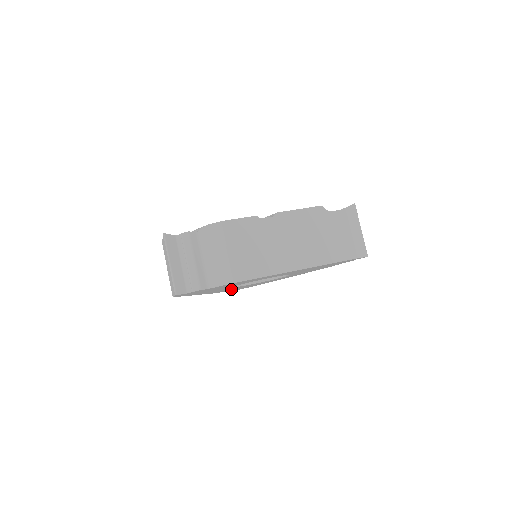
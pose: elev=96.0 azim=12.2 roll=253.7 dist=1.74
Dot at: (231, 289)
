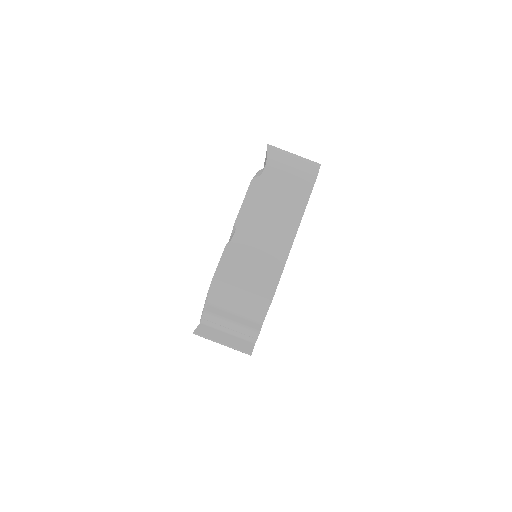
Dot at: occluded
